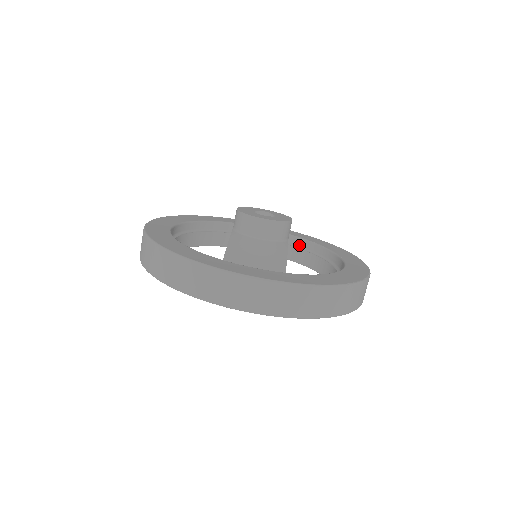
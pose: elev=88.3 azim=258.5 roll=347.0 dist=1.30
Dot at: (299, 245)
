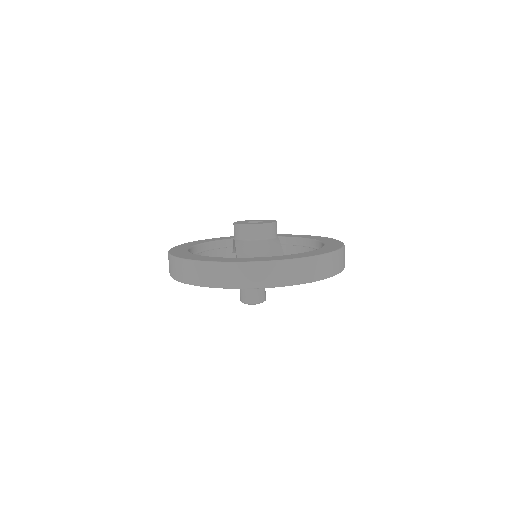
Dot at: (284, 243)
